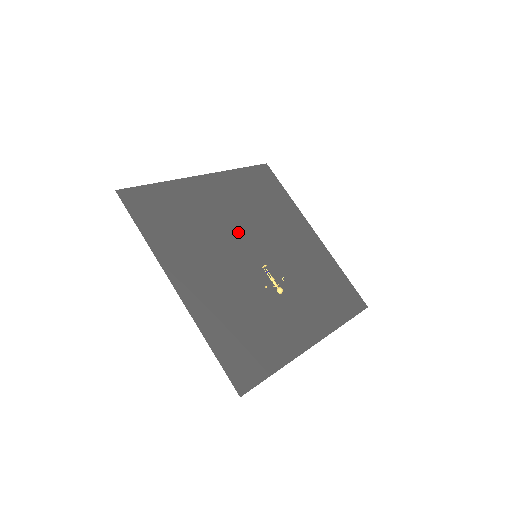
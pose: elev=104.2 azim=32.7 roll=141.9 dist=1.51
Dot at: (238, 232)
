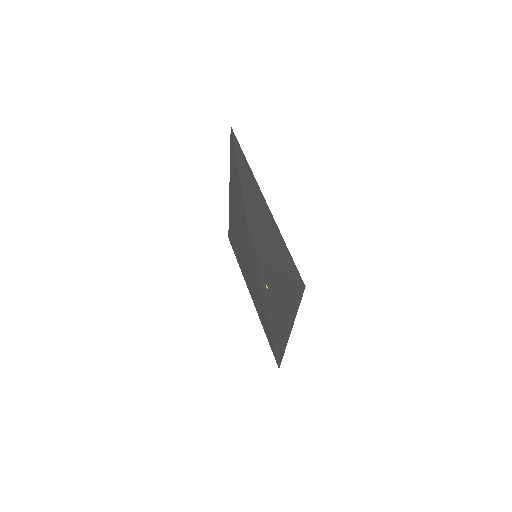
Dot at: occluded
